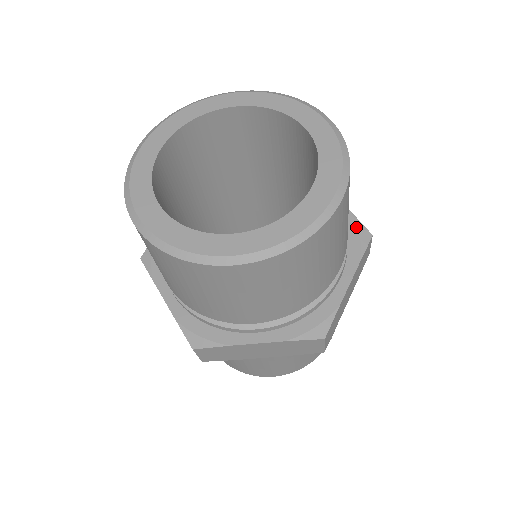
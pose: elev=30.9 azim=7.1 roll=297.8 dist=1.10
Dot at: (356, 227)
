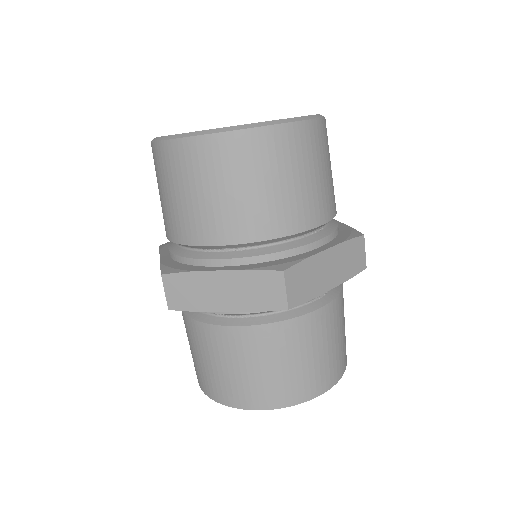
Dot at: occluded
